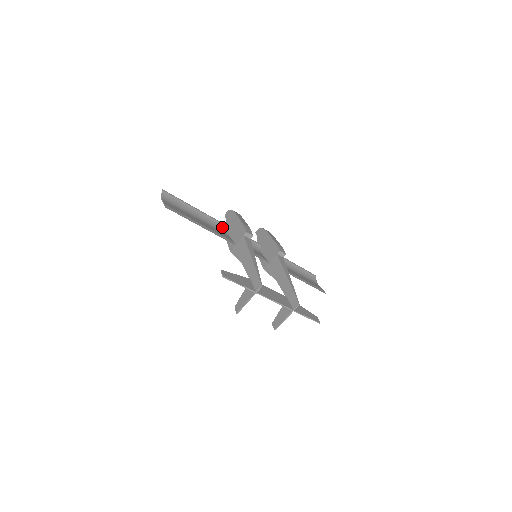
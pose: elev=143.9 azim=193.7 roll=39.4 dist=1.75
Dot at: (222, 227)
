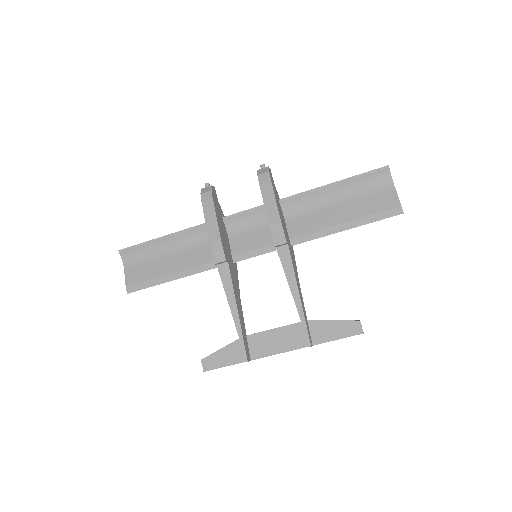
Dot at: (204, 232)
